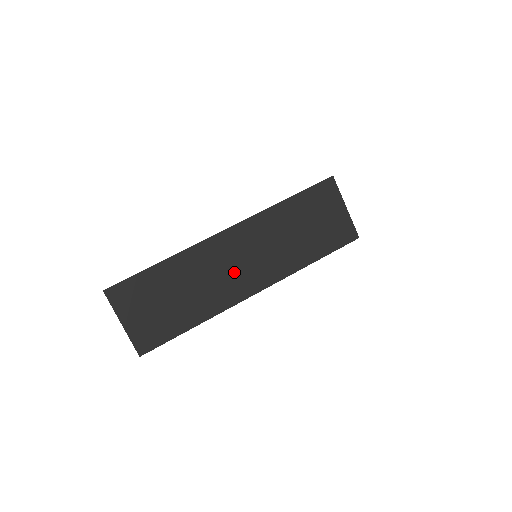
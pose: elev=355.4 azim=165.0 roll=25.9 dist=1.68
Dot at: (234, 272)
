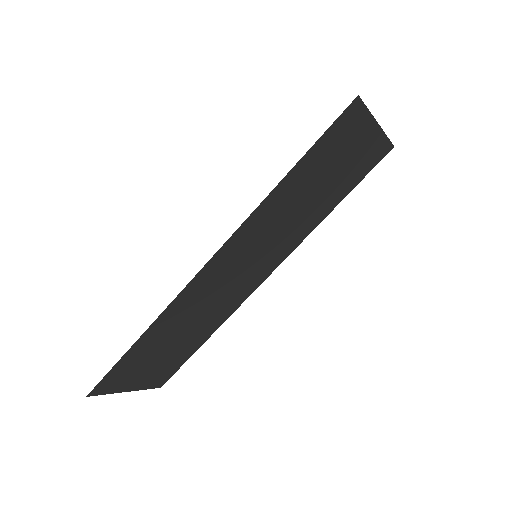
Dot at: (233, 285)
